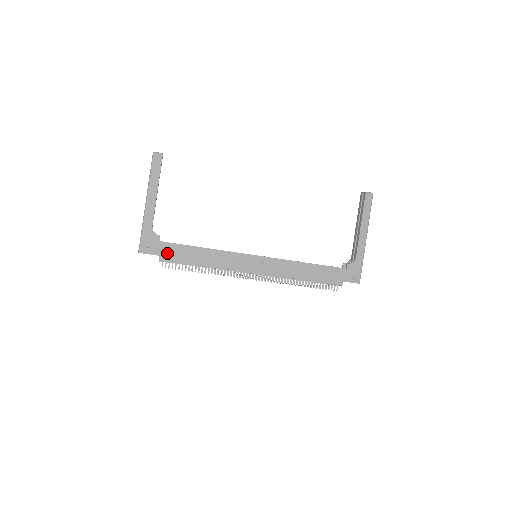
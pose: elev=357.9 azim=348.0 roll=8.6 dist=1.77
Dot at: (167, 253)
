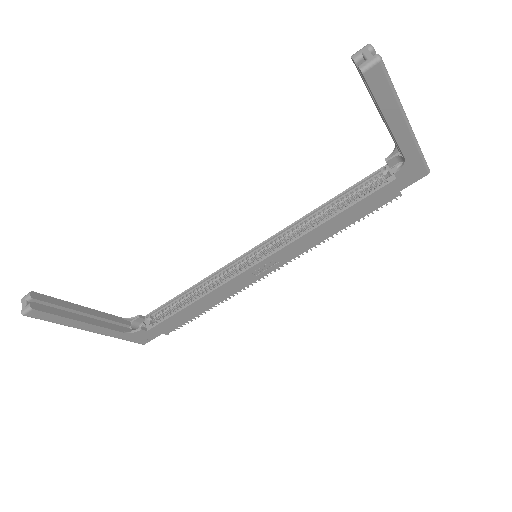
Dot at: (166, 328)
